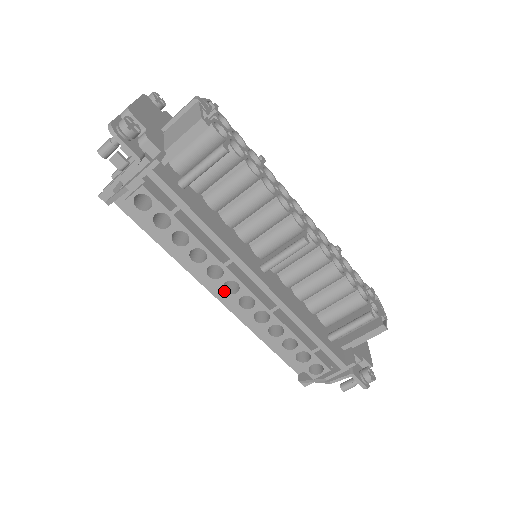
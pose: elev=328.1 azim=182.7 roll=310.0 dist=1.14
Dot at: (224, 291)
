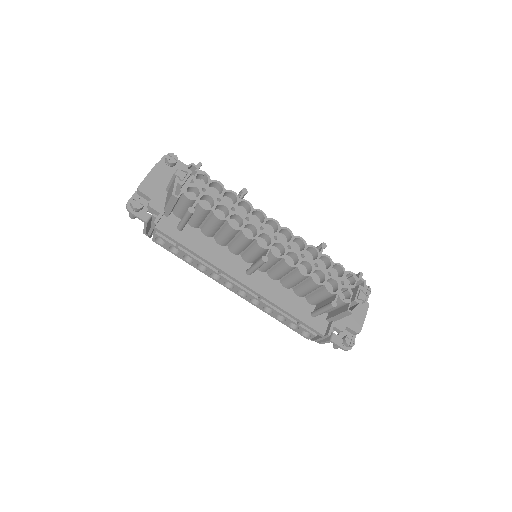
Dot at: (226, 286)
